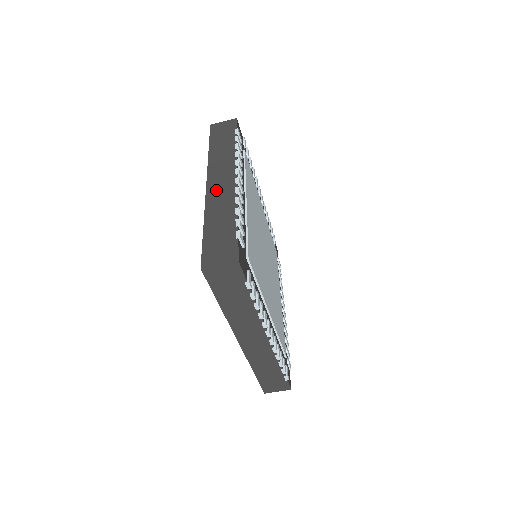
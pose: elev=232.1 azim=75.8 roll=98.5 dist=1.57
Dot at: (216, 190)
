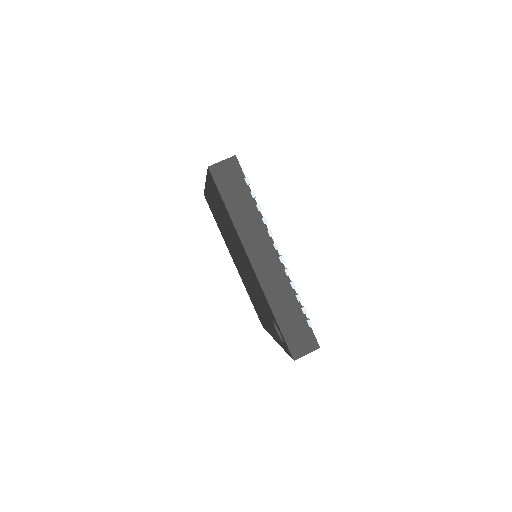
Dot at: occluded
